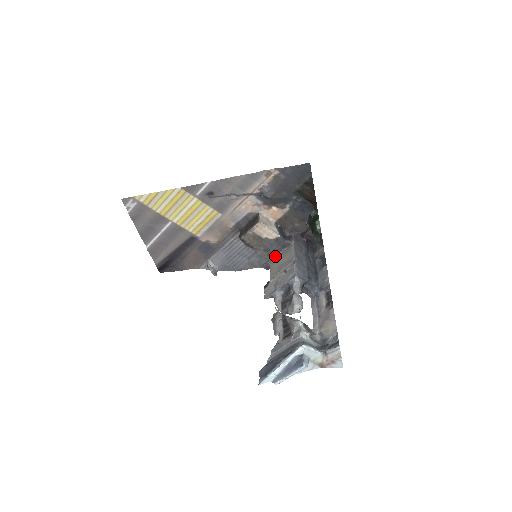
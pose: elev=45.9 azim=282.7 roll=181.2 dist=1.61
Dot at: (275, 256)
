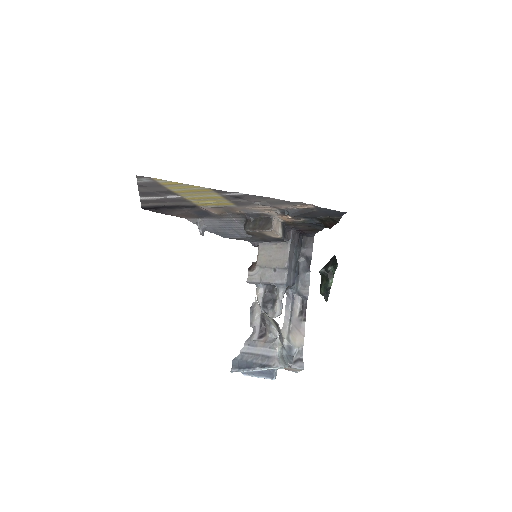
Dot at: (267, 241)
